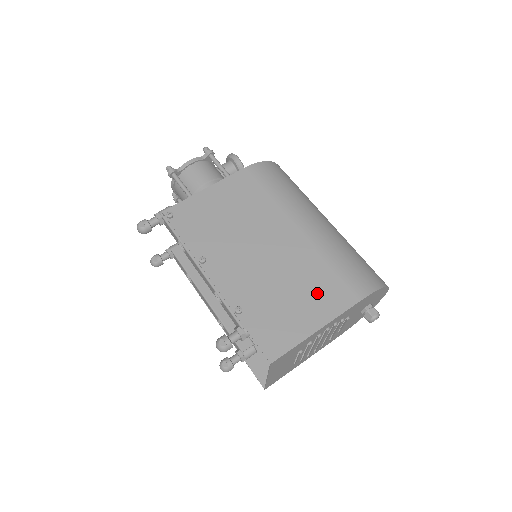
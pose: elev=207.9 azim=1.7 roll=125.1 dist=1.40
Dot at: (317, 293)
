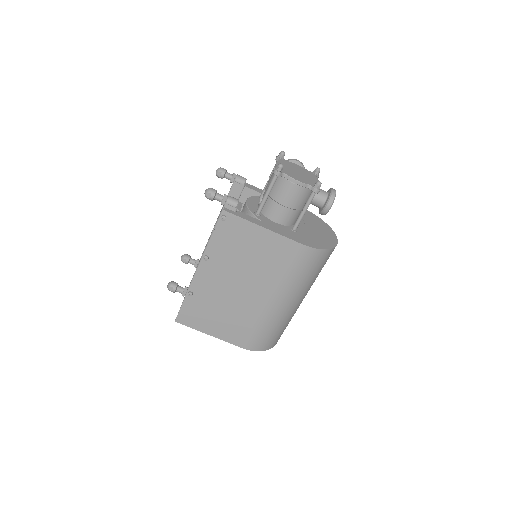
Dot at: (231, 327)
